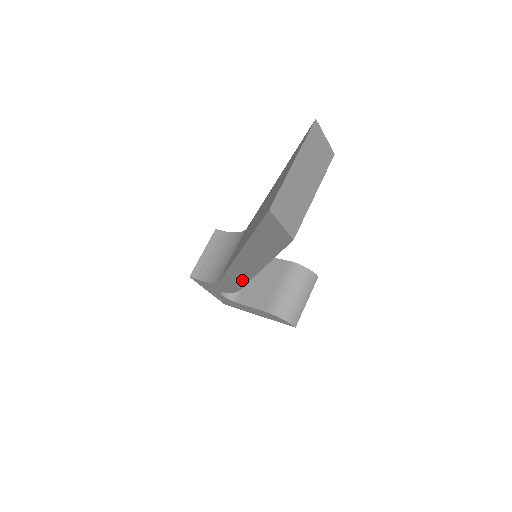
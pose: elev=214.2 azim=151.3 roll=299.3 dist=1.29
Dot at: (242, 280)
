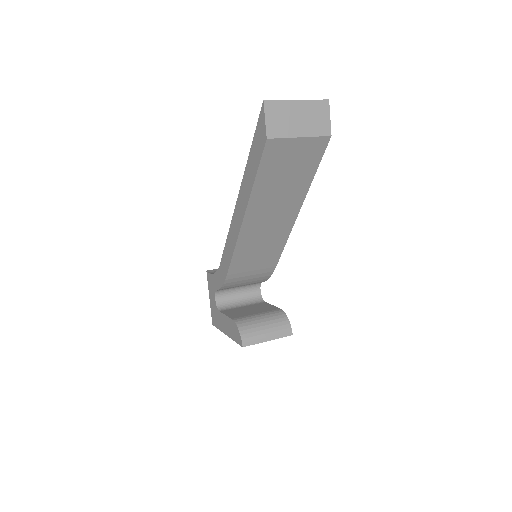
Dot at: (232, 248)
